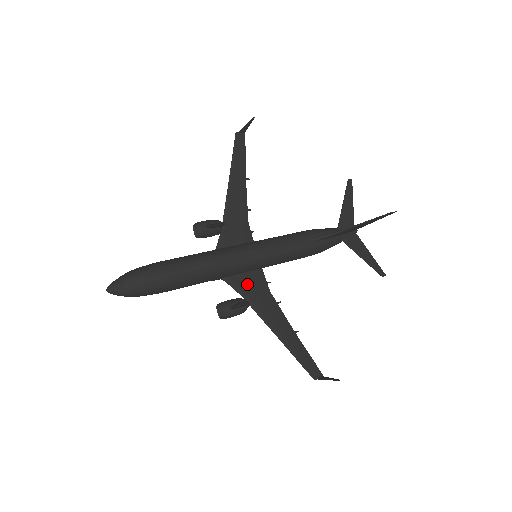
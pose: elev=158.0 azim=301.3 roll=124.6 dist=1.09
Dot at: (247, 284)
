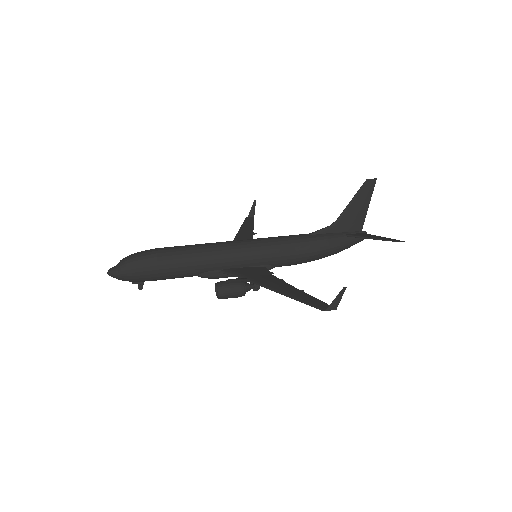
Dot at: (246, 272)
